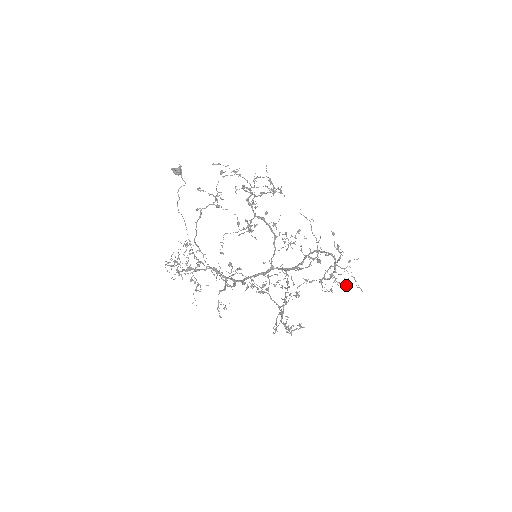
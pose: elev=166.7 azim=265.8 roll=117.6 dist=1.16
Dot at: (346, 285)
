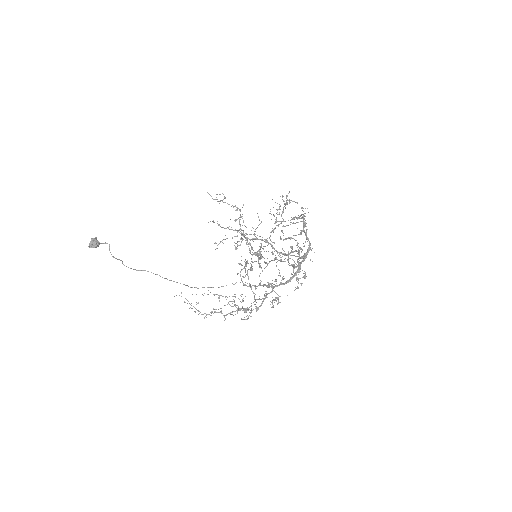
Dot at: occluded
